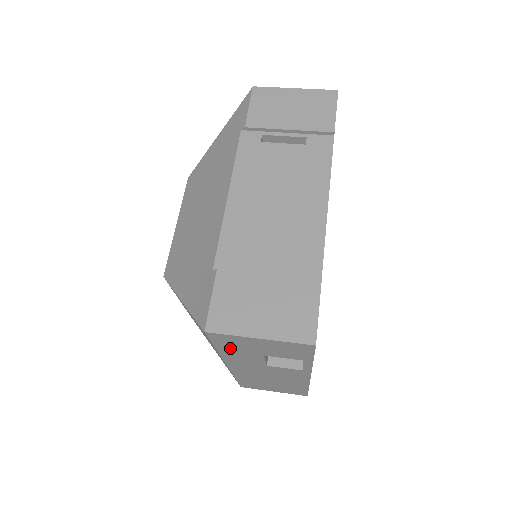
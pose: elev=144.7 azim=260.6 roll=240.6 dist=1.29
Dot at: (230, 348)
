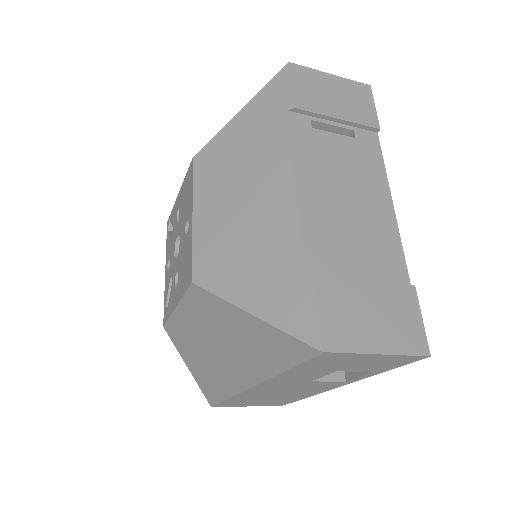
Dot at: (311, 367)
